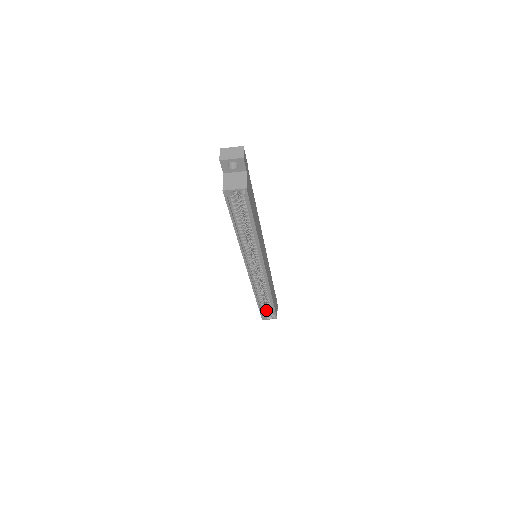
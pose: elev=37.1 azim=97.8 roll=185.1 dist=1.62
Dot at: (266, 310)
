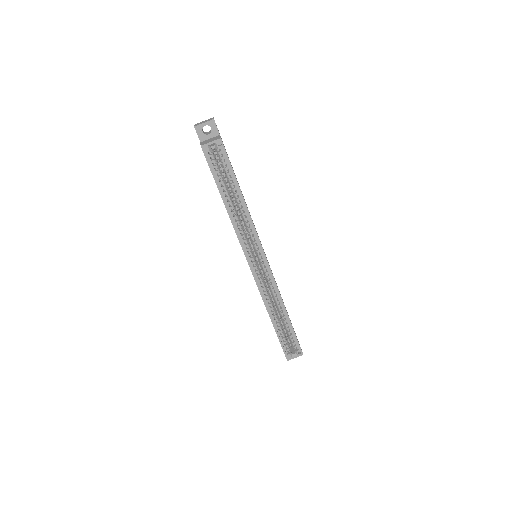
Dot at: (287, 344)
